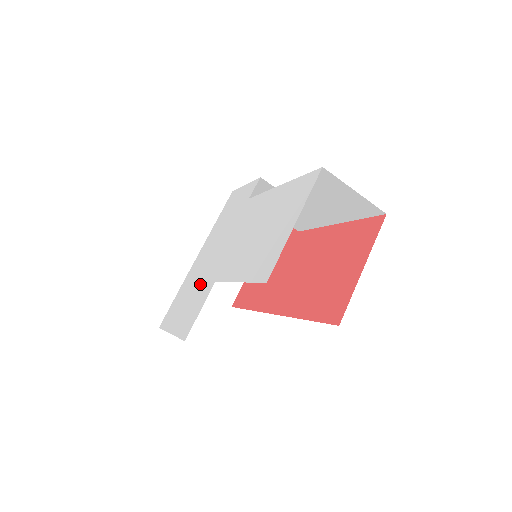
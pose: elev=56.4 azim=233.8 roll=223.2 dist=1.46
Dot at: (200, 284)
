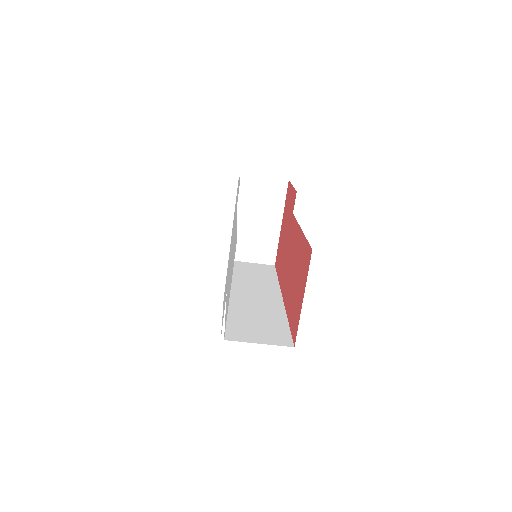
Dot at: occluded
